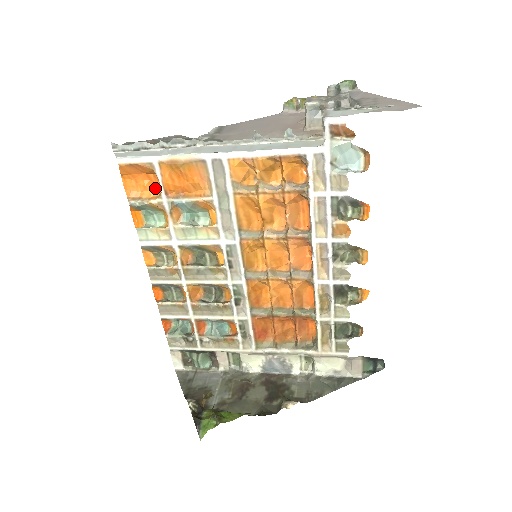
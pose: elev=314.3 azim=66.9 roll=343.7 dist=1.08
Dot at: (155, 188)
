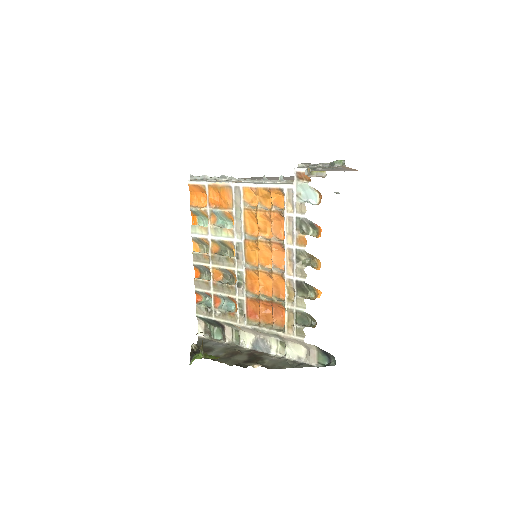
Dot at: (206, 202)
